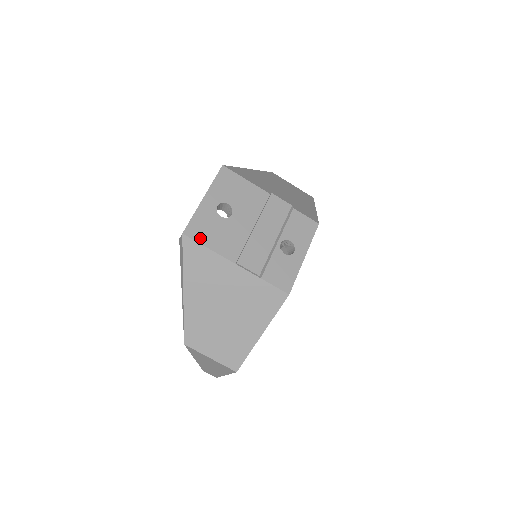
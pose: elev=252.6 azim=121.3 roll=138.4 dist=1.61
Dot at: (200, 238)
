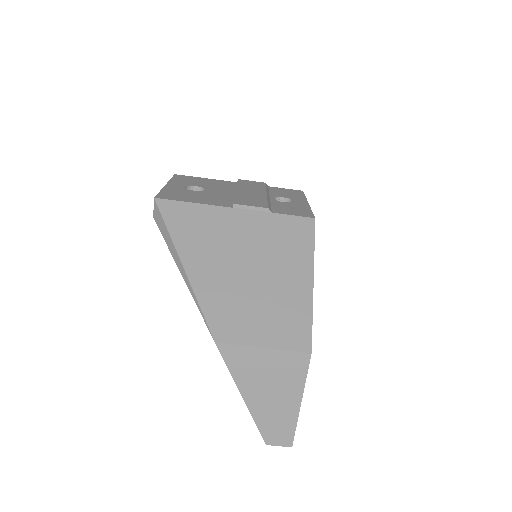
Dot at: (178, 199)
